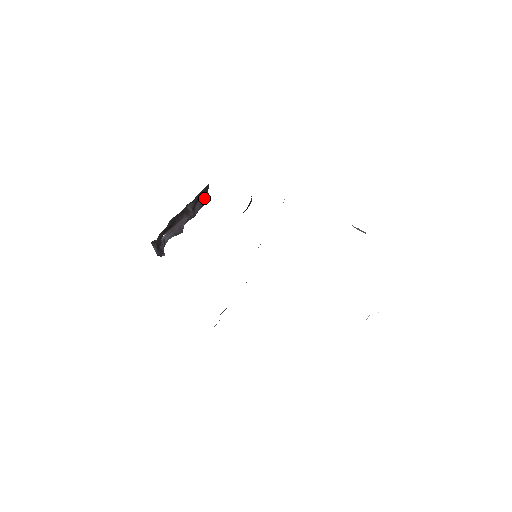
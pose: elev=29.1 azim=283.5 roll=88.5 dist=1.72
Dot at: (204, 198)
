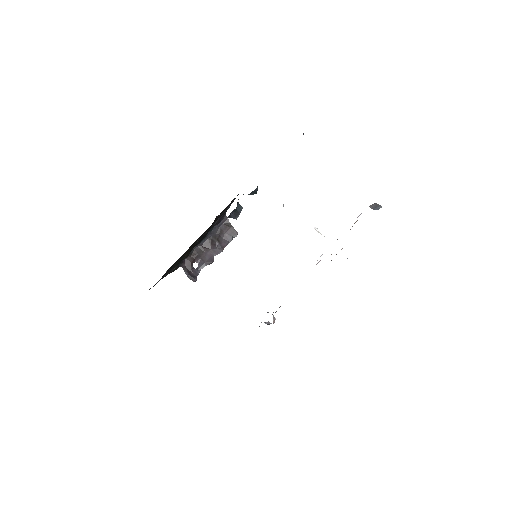
Dot at: (230, 233)
